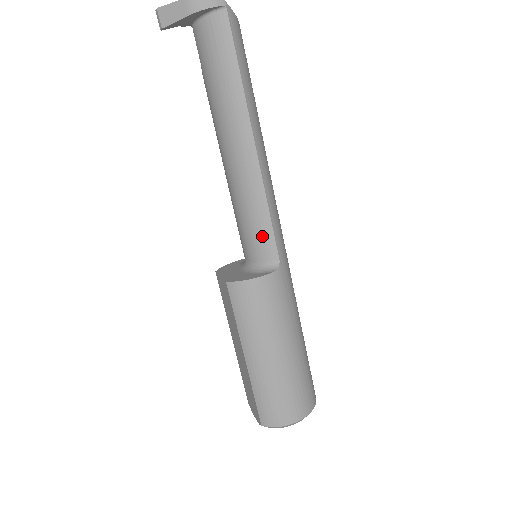
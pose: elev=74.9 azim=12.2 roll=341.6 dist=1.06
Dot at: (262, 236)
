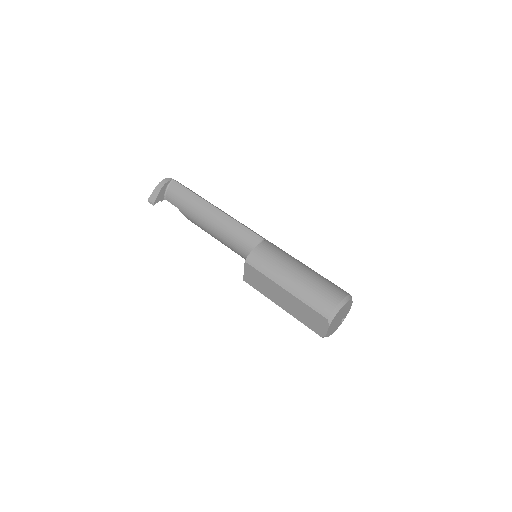
Dot at: (247, 236)
